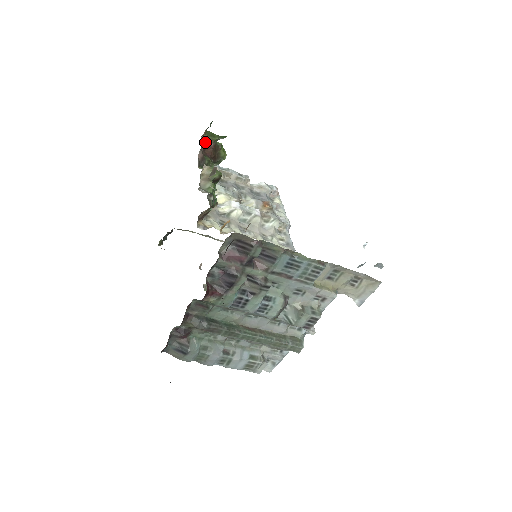
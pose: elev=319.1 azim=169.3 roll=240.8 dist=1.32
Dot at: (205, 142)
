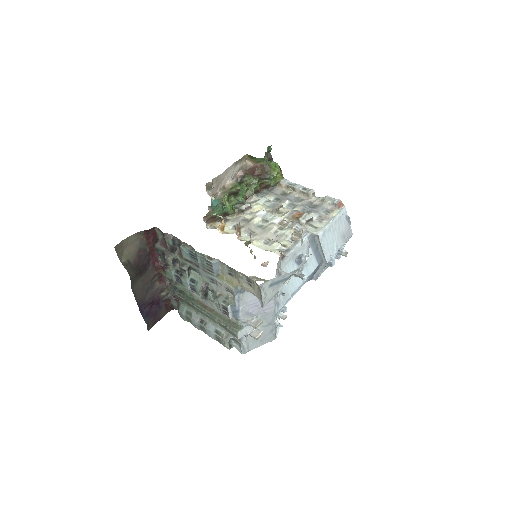
Dot at: (250, 163)
